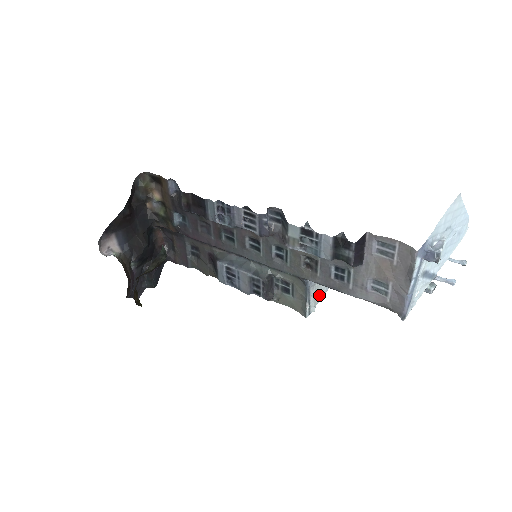
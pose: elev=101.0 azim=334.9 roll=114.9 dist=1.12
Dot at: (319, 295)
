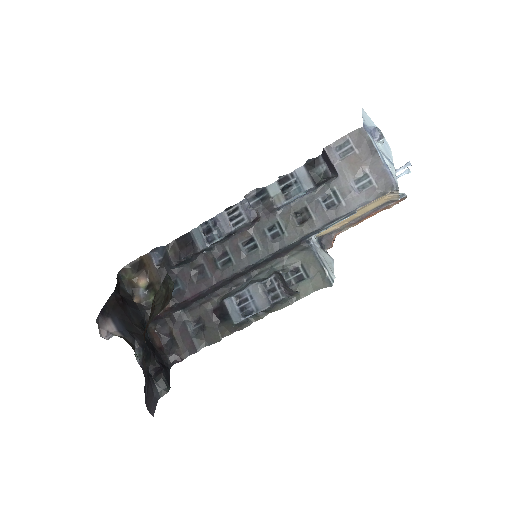
Dot at: (329, 264)
